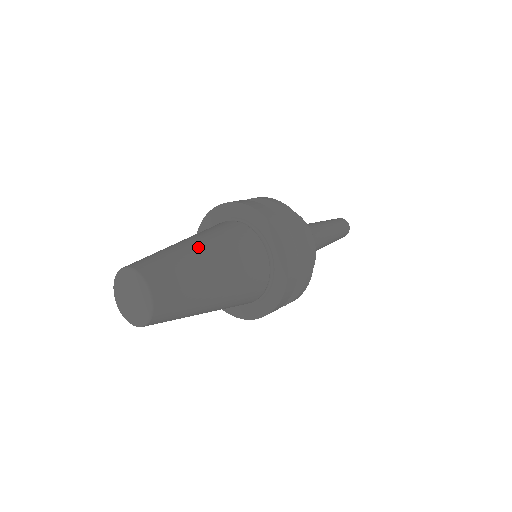
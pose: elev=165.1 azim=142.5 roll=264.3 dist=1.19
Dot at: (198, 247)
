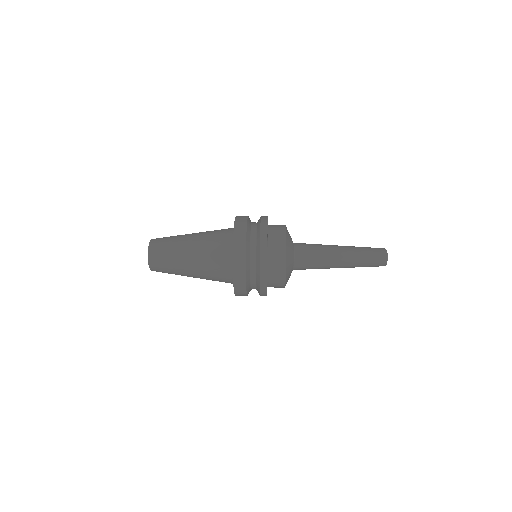
Dot at: (192, 233)
